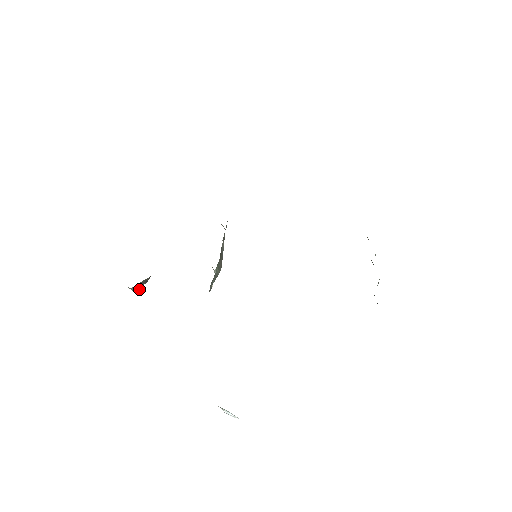
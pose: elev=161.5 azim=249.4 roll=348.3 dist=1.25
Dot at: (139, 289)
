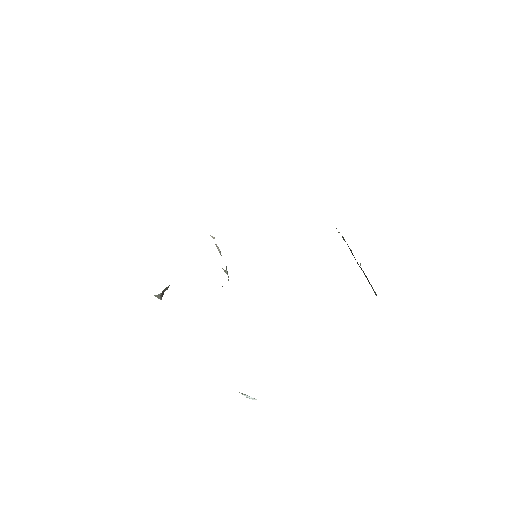
Dot at: (162, 296)
